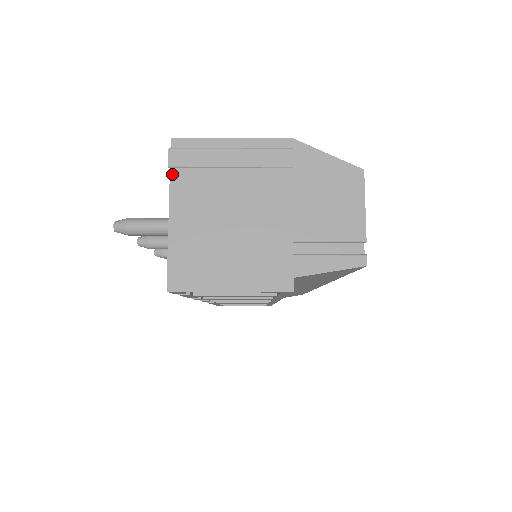
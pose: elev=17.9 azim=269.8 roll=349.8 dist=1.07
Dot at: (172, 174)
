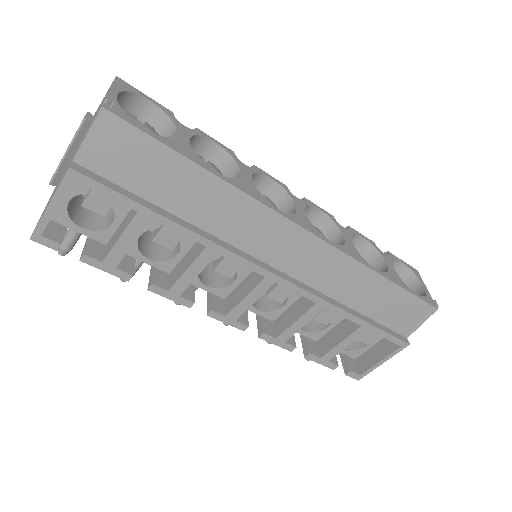
Dot at: occluded
